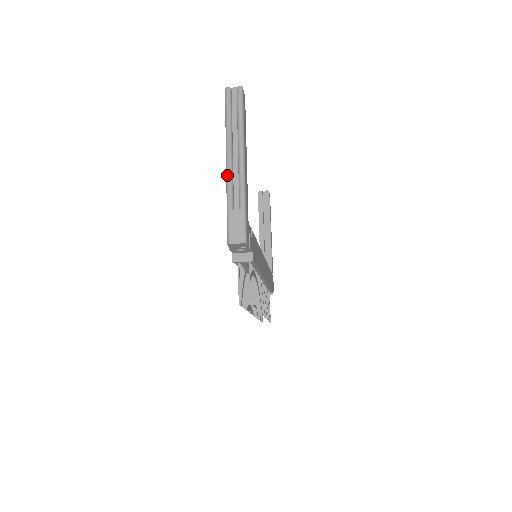
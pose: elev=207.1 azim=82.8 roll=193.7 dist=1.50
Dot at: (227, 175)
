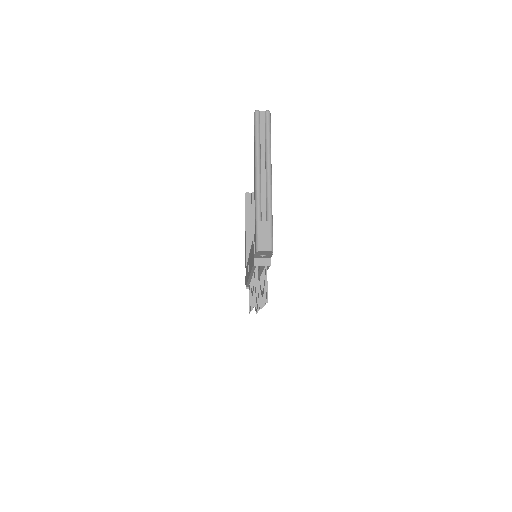
Dot at: (256, 190)
